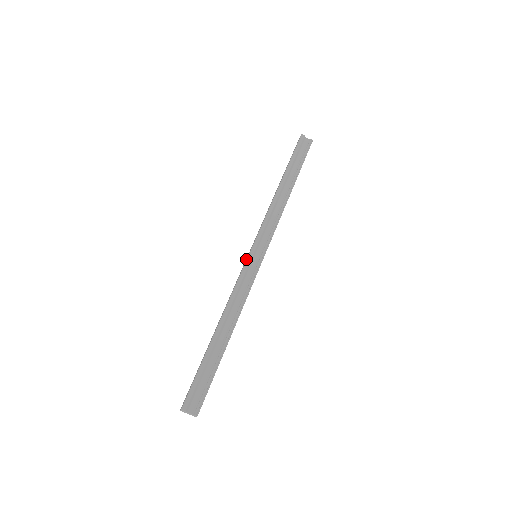
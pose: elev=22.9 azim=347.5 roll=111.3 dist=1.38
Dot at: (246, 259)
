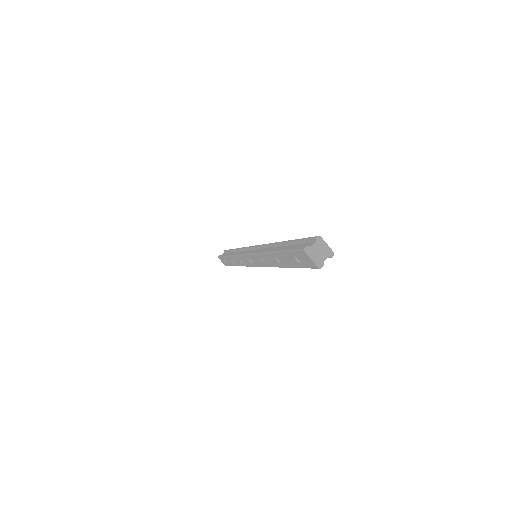
Dot at: (250, 258)
